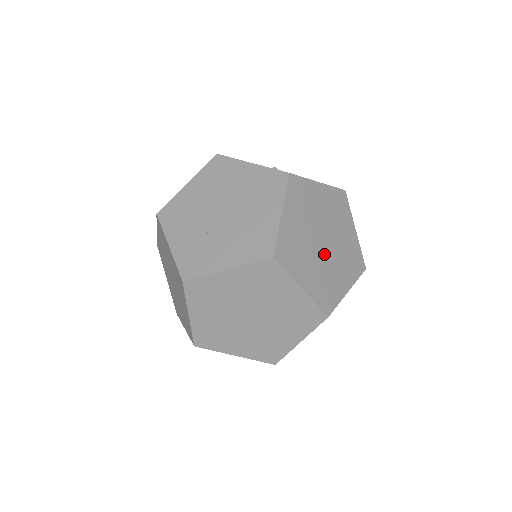
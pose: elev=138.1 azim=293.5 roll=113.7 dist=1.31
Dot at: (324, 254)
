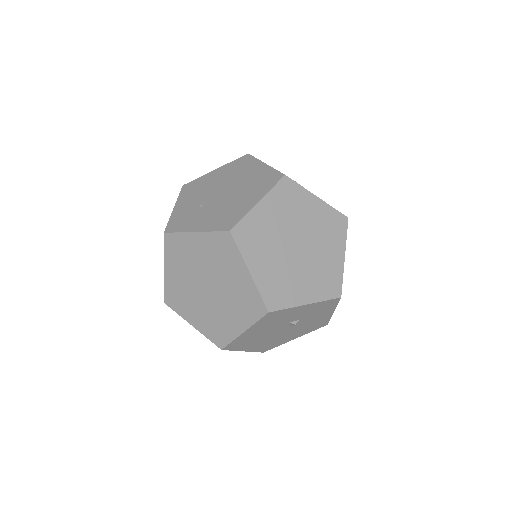
Dot at: (292, 258)
